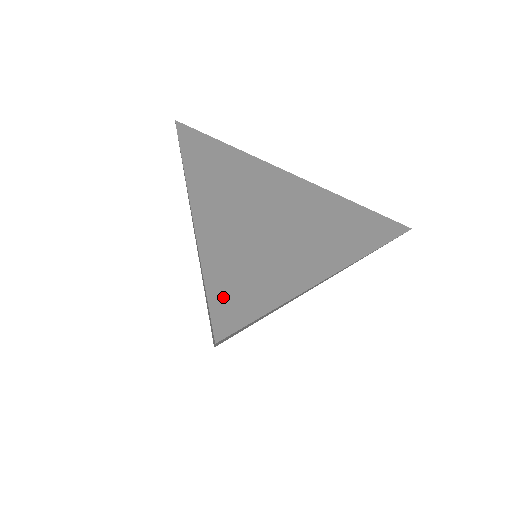
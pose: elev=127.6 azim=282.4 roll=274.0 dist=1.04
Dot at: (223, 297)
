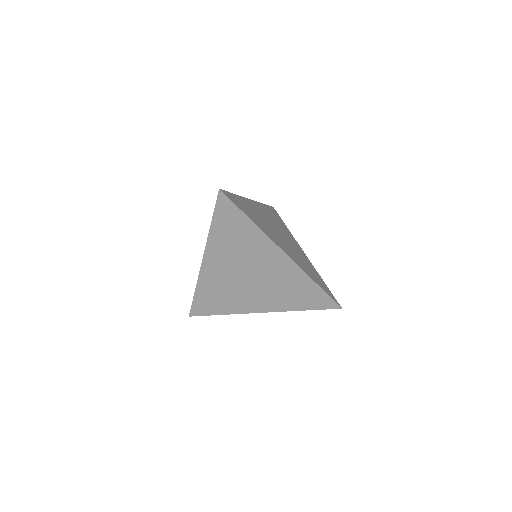
Dot at: (234, 198)
